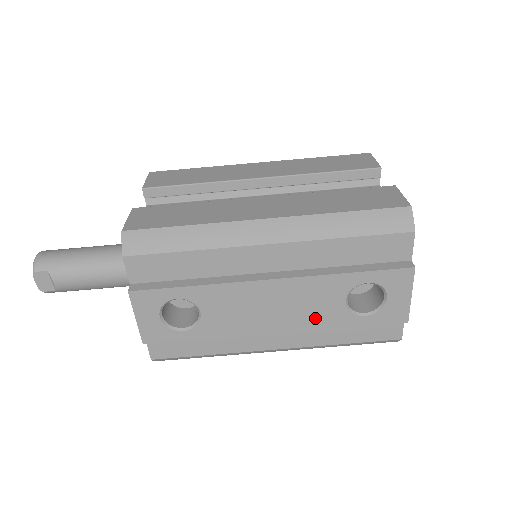
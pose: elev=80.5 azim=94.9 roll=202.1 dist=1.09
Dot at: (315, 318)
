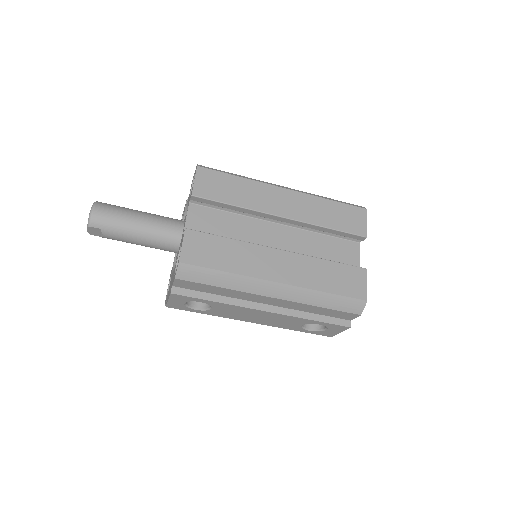
Dot at: (280, 325)
